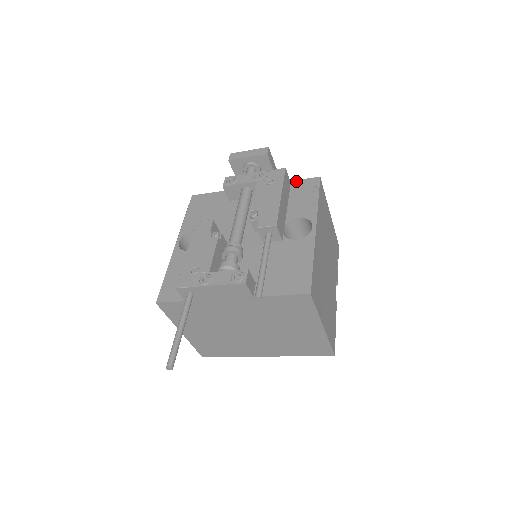
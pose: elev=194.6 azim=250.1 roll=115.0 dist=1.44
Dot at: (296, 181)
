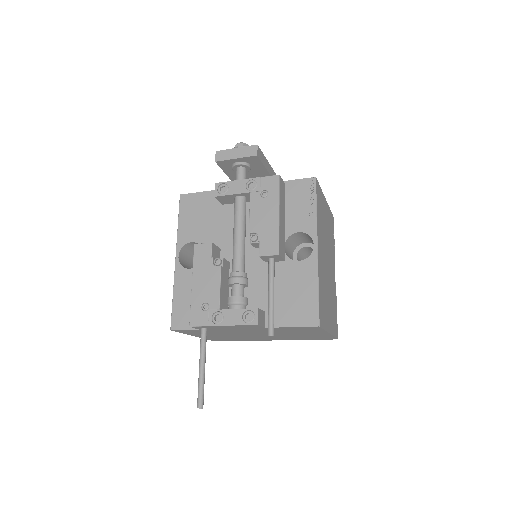
Dot at: (291, 182)
